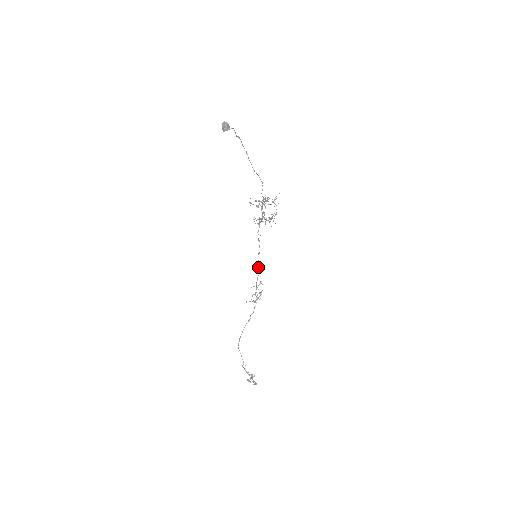
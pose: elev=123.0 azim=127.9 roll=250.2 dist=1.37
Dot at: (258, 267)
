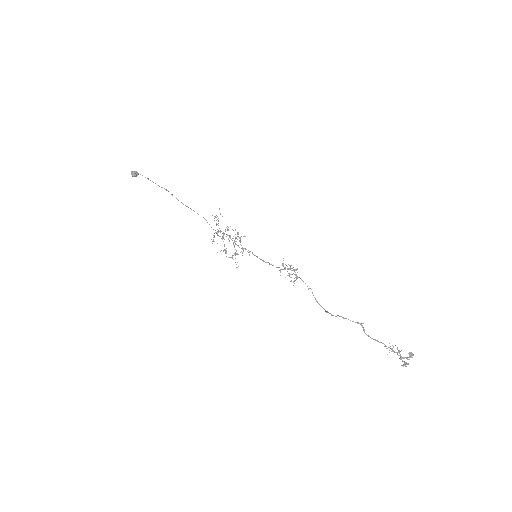
Dot at: occluded
